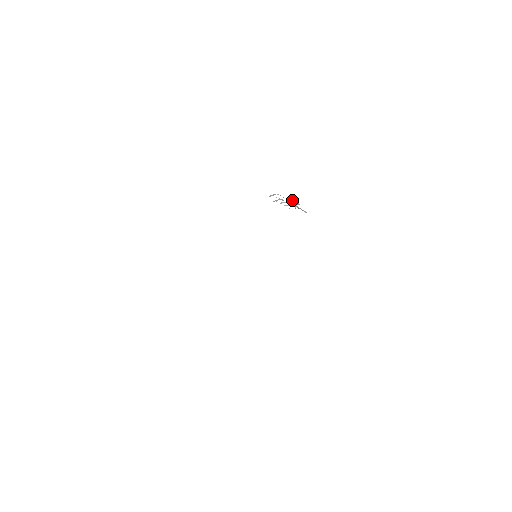
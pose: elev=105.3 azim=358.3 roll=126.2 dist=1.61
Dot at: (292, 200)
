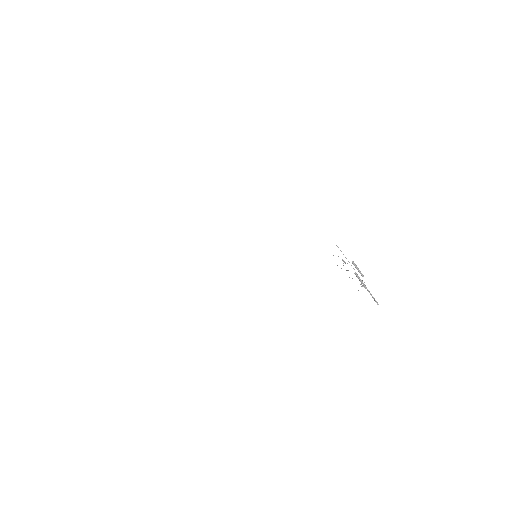
Dot at: (353, 262)
